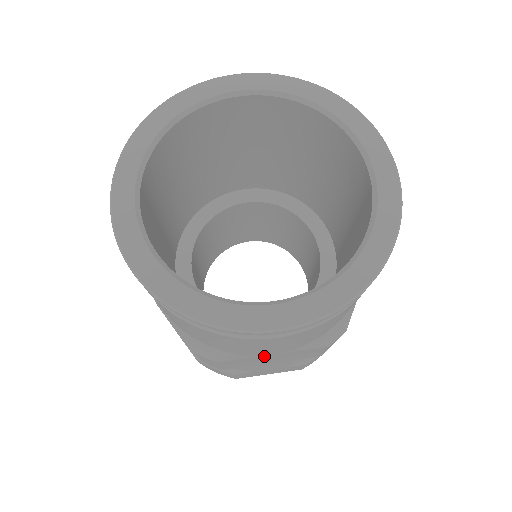
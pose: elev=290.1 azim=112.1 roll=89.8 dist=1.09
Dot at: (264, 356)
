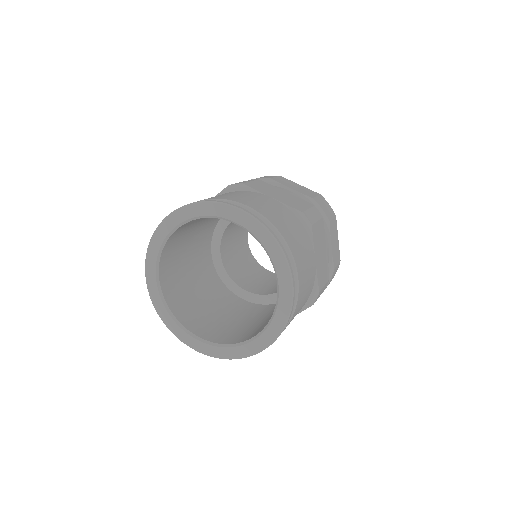
Dot at: occluded
